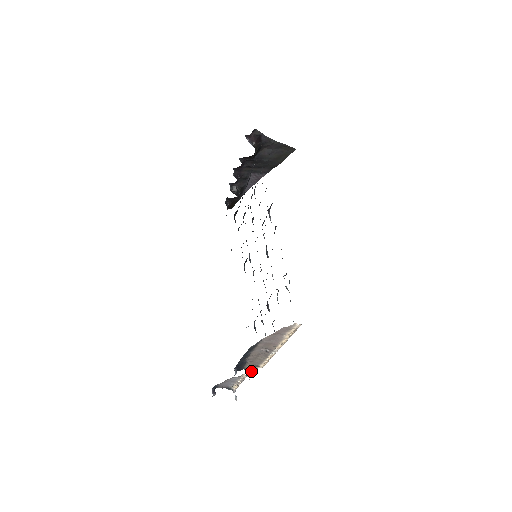
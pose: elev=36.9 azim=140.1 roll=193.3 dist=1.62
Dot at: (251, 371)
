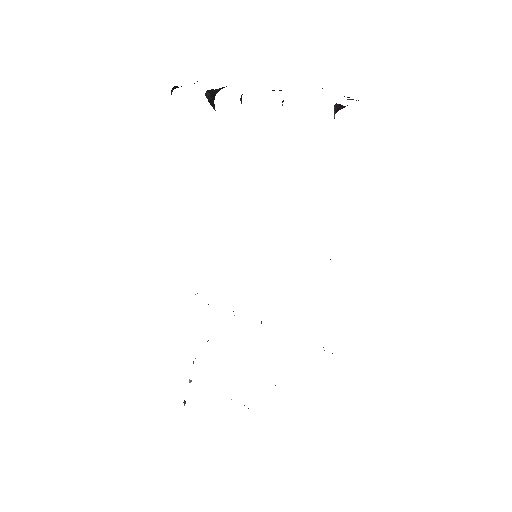
Dot at: occluded
